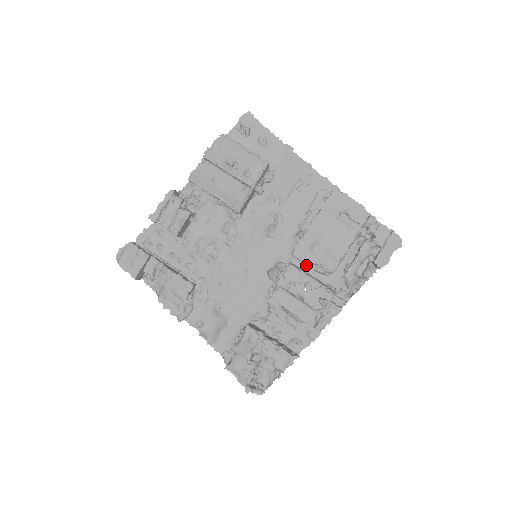
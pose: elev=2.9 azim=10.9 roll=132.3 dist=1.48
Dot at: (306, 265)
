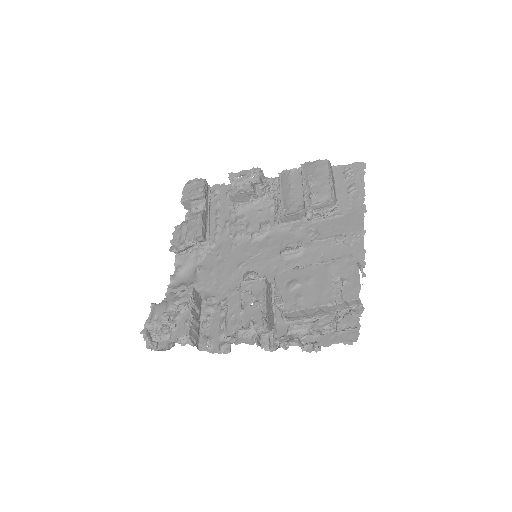
Dot at: occluded
